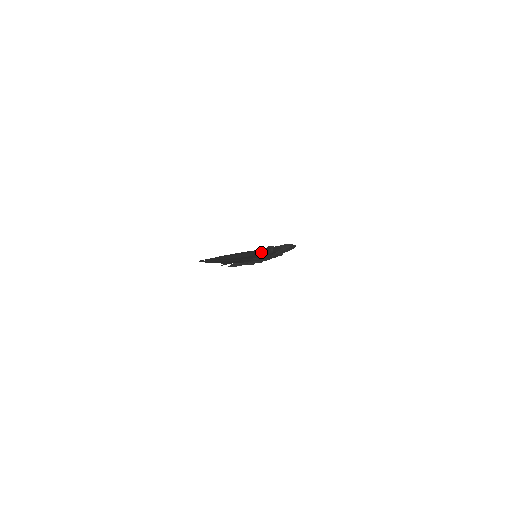
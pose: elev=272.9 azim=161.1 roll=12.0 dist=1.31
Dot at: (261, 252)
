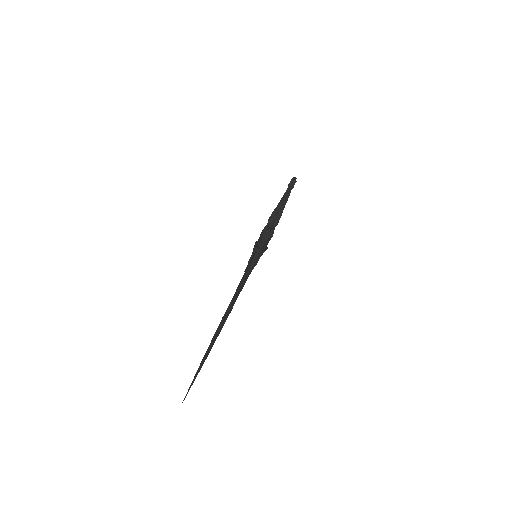
Dot at: occluded
